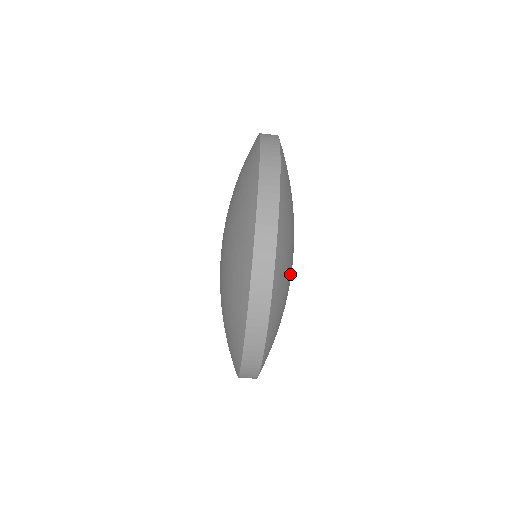
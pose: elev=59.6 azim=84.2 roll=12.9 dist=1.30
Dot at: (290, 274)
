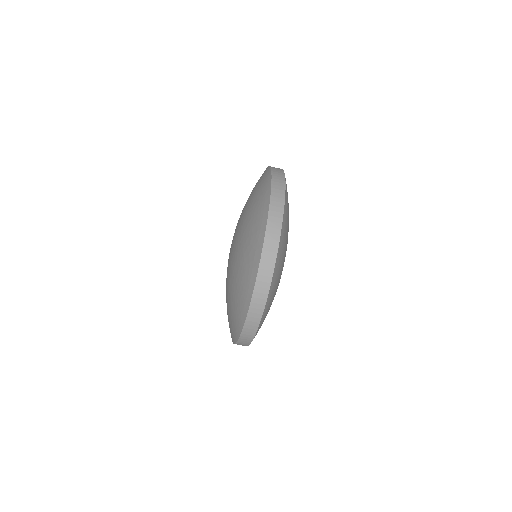
Dot at: occluded
